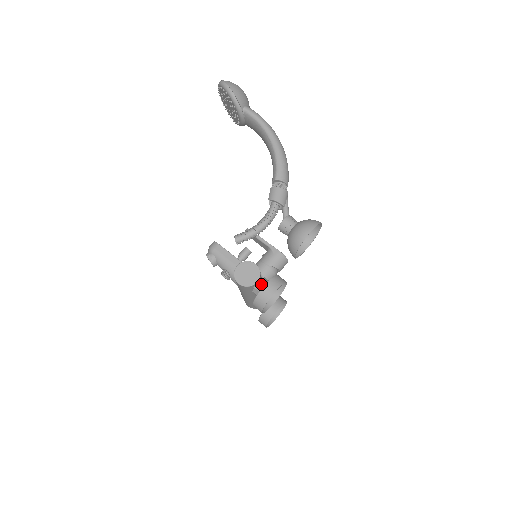
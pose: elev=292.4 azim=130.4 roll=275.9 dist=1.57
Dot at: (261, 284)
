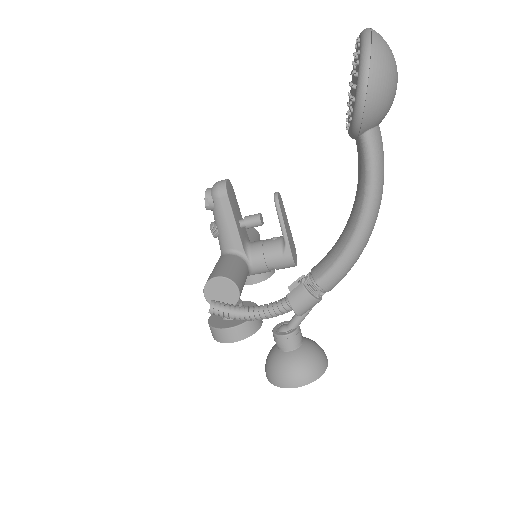
Dot at: occluded
